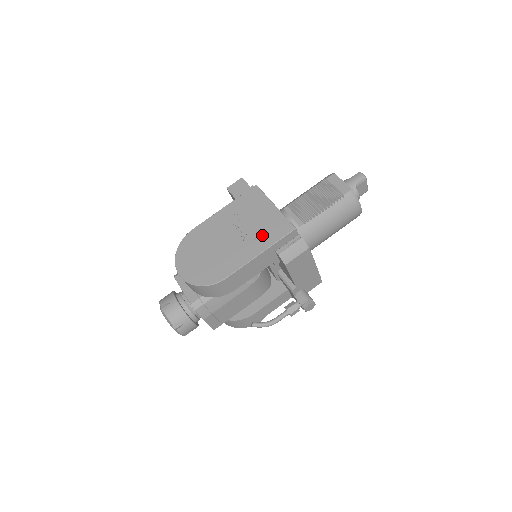
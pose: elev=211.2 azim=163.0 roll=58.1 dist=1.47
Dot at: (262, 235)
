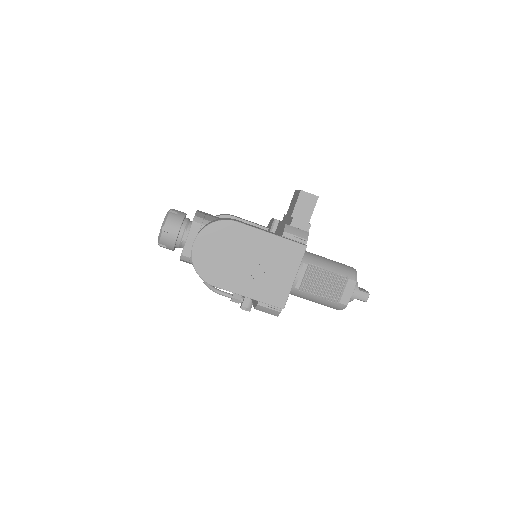
Dot at: (264, 288)
